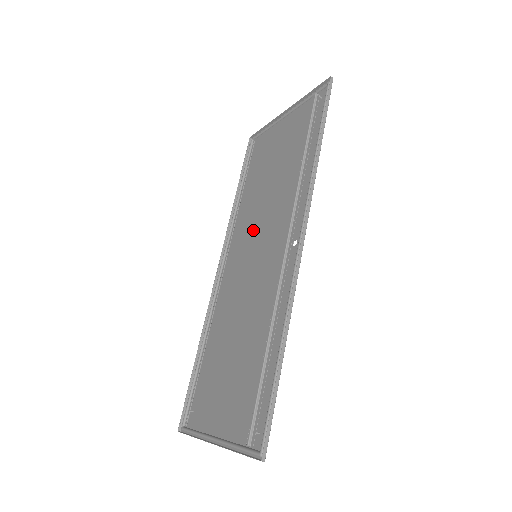
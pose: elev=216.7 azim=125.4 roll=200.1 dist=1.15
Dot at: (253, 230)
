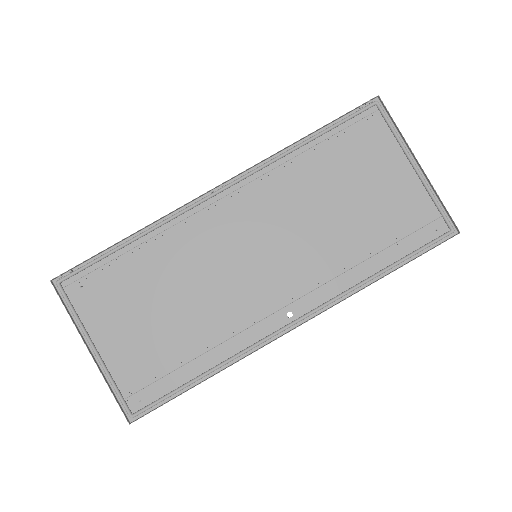
Dot at: (277, 223)
